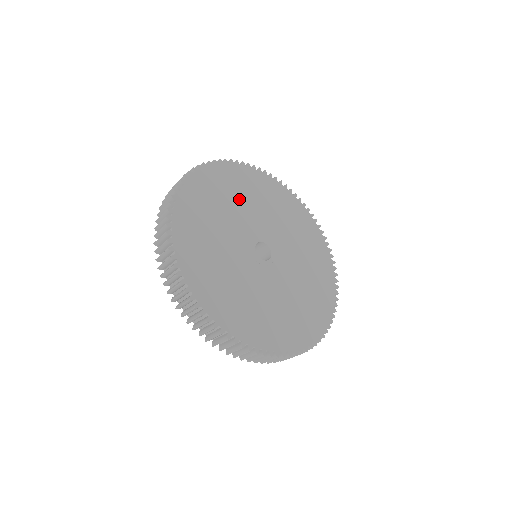
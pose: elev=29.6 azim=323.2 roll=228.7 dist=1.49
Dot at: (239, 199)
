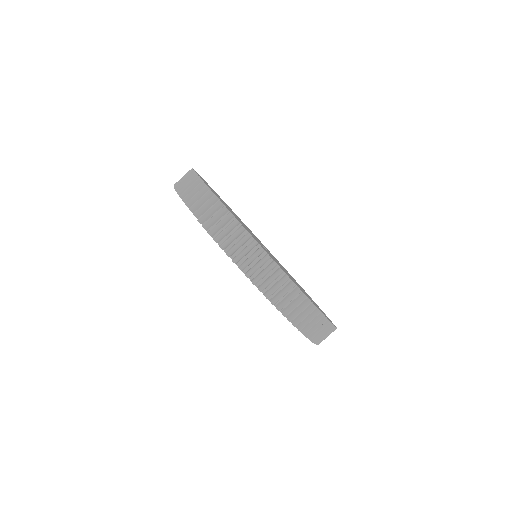
Dot at: occluded
